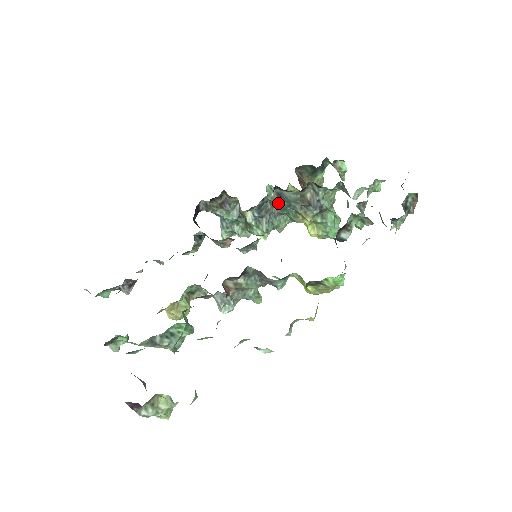
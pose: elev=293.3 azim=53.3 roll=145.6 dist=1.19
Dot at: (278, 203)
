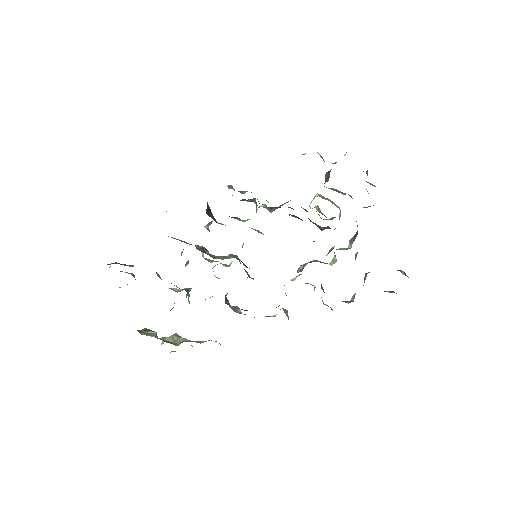
Dot at: (293, 216)
